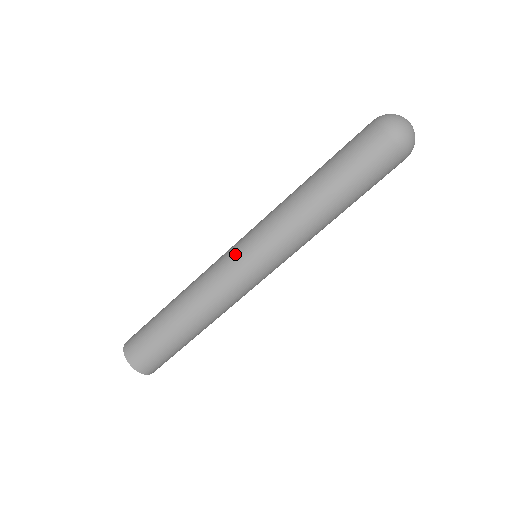
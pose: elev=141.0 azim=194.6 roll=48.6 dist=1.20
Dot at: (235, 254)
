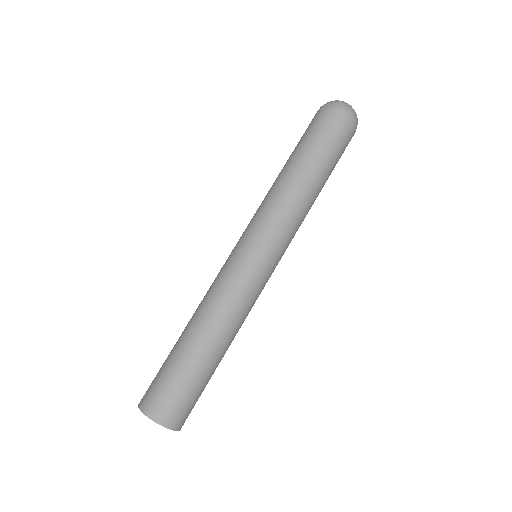
Dot at: (250, 260)
